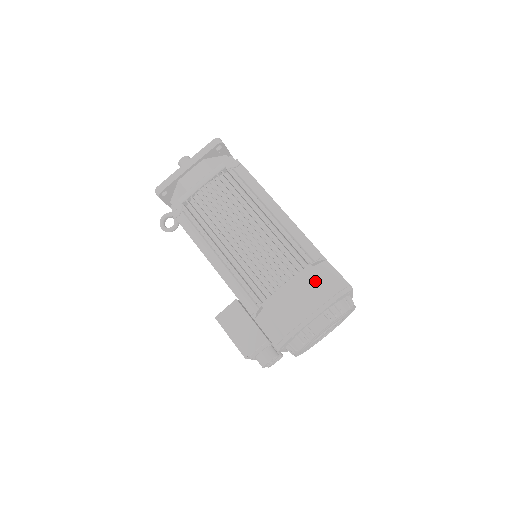
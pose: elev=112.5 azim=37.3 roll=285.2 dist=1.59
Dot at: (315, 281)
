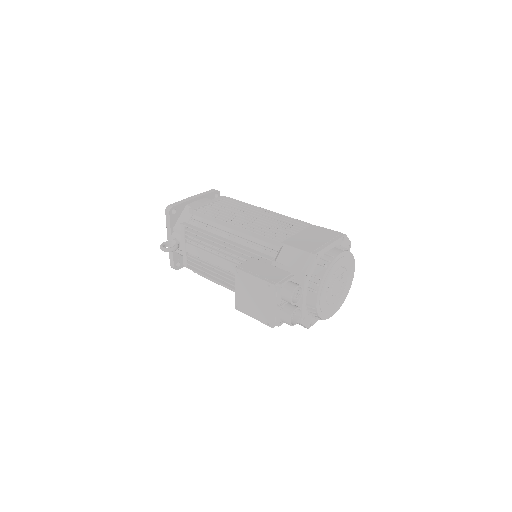
Dot at: (321, 230)
